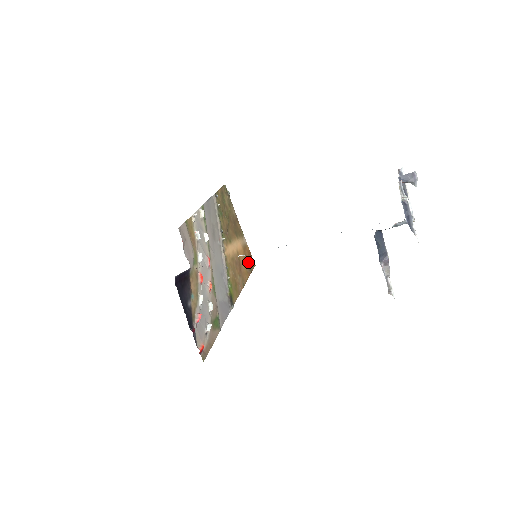
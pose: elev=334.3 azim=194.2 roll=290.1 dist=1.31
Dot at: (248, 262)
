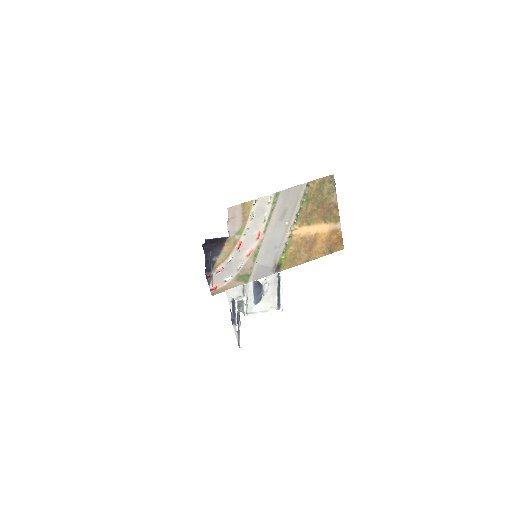
Dot at: (332, 244)
